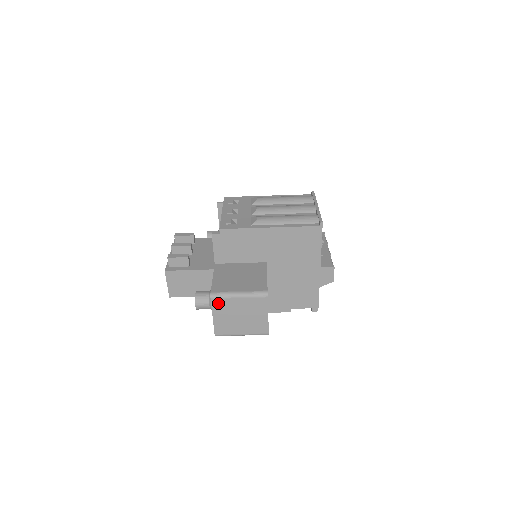
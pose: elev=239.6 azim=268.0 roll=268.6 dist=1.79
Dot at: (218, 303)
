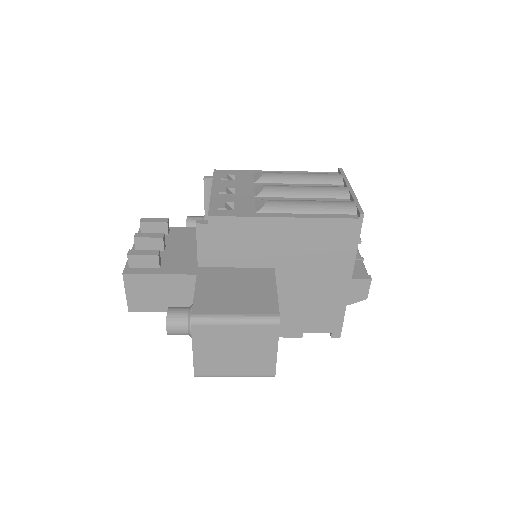
Dot at: (202, 331)
